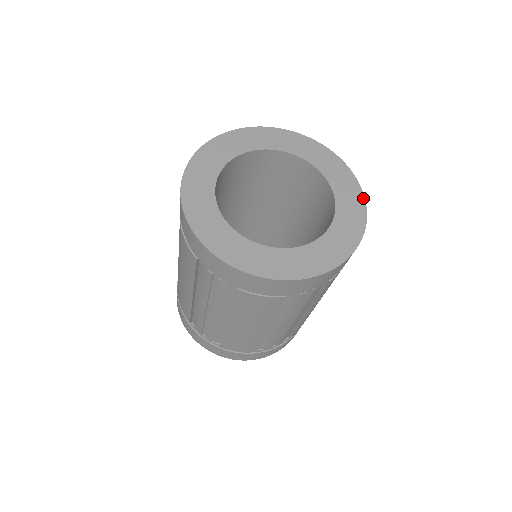
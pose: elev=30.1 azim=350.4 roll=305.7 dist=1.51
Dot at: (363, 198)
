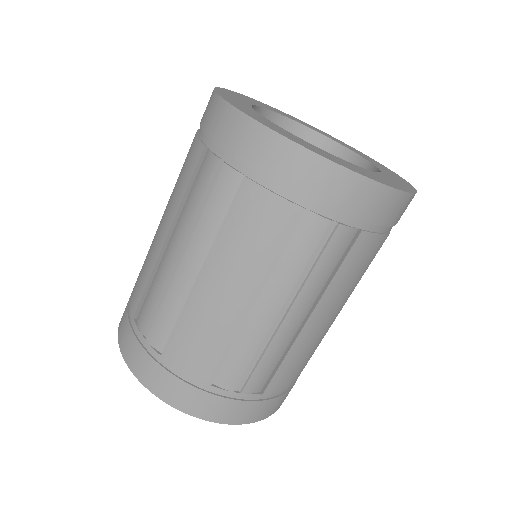
Dot at: (411, 185)
